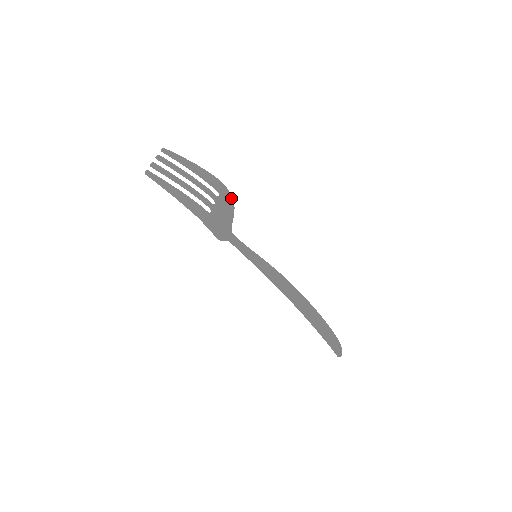
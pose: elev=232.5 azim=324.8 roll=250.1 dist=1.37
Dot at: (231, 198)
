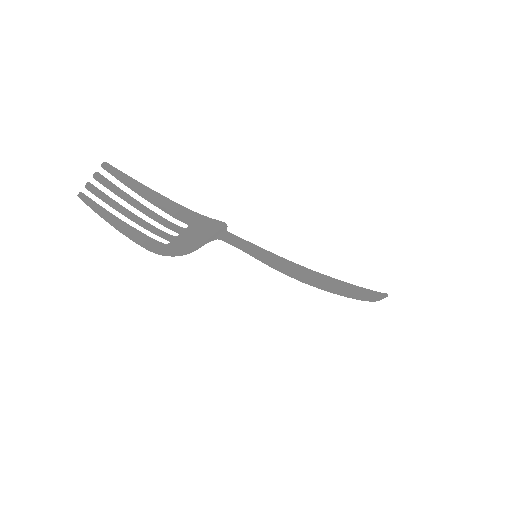
Dot at: (216, 223)
